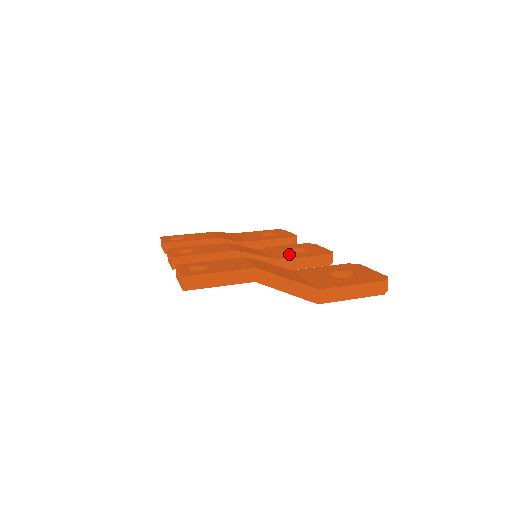
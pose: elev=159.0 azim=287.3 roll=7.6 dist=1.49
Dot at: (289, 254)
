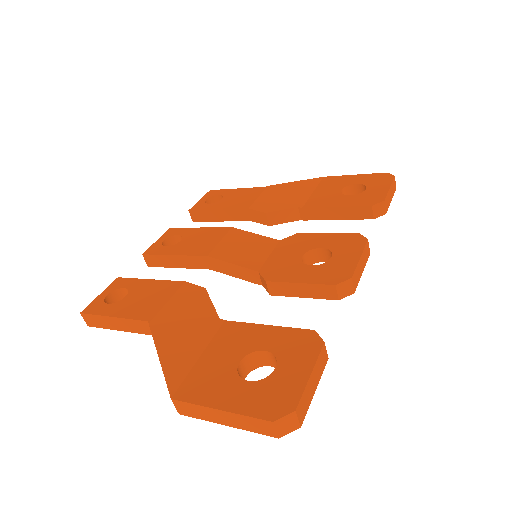
Dot at: (289, 266)
